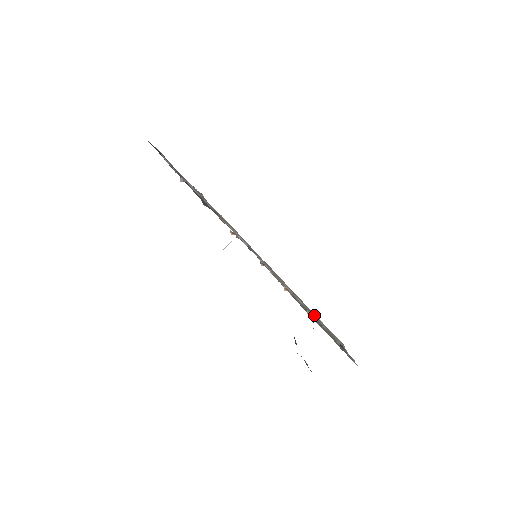
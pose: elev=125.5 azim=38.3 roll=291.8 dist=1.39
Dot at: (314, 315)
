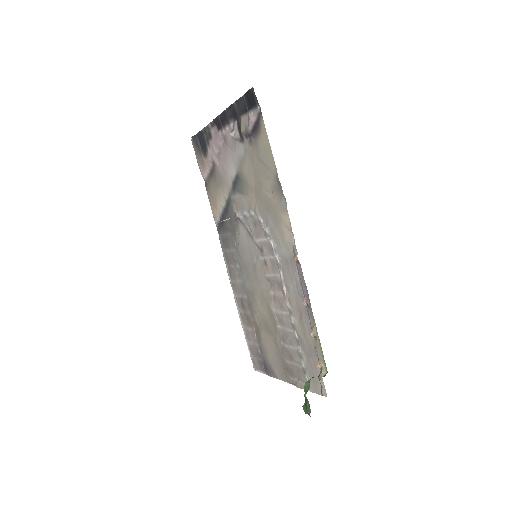
Dot at: (304, 354)
